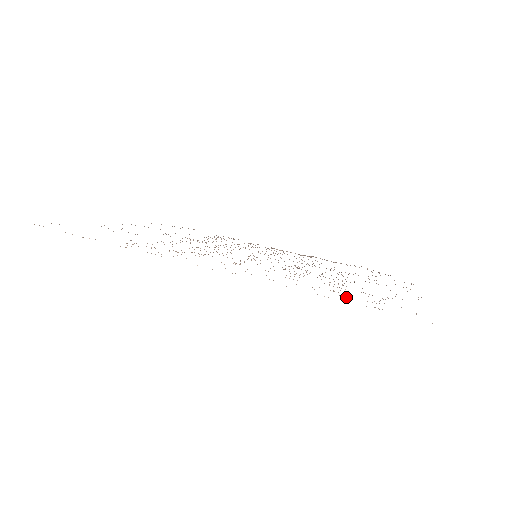
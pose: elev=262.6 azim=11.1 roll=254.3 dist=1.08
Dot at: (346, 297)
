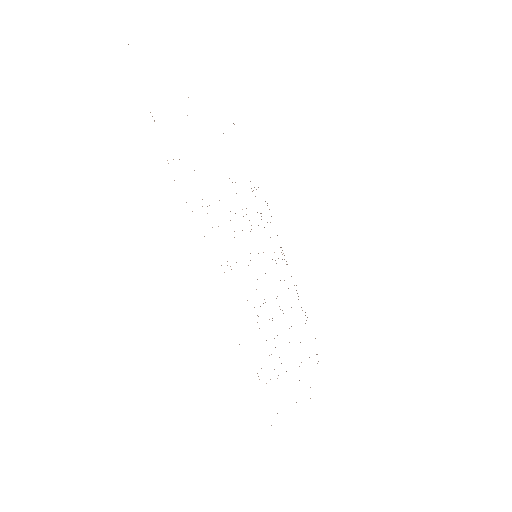
Dot at: occluded
